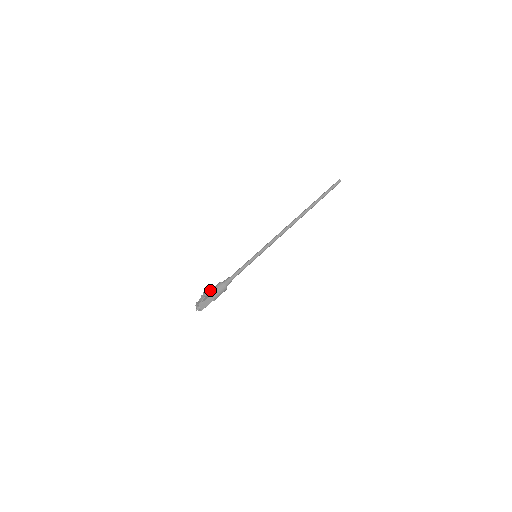
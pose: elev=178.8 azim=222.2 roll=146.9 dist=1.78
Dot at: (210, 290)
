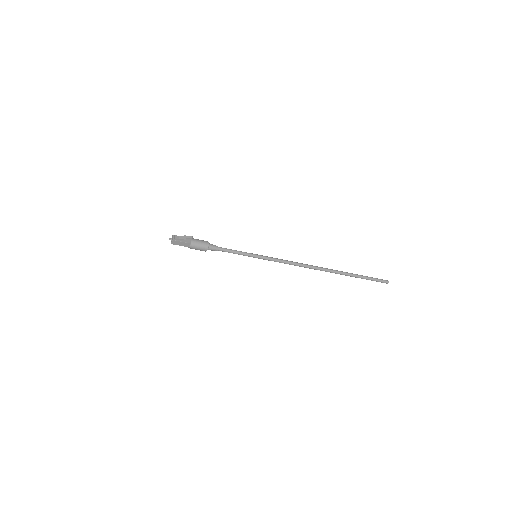
Dot at: (195, 239)
